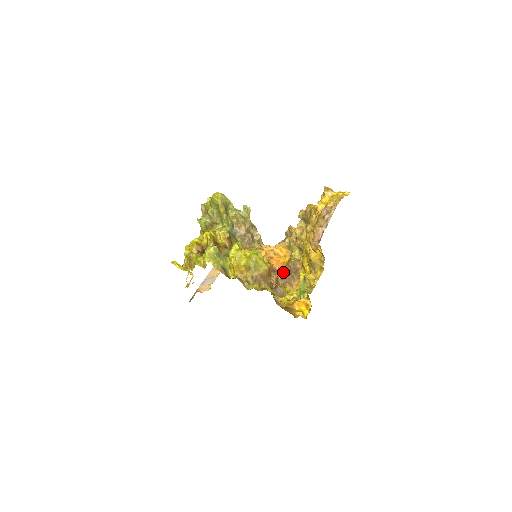
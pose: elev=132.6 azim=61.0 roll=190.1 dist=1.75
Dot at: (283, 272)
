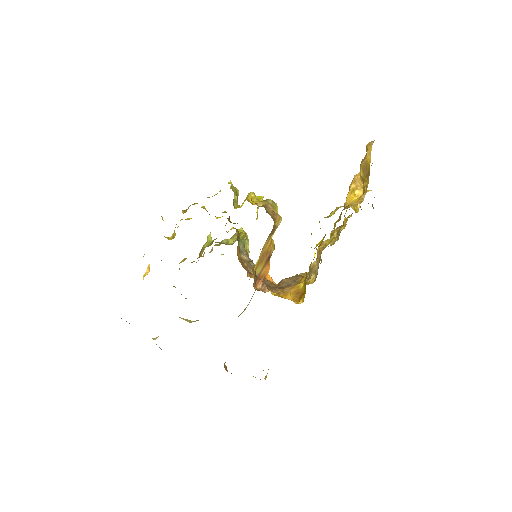
Dot at: occluded
